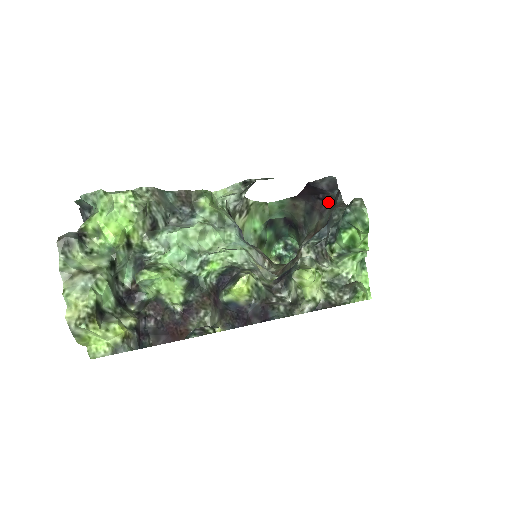
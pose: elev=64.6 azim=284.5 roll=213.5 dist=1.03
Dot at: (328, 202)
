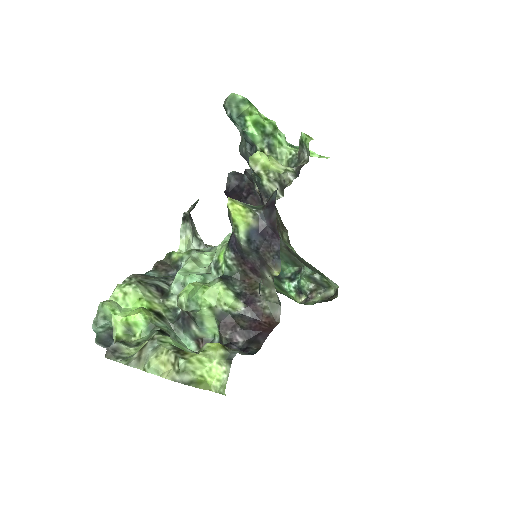
Dot at: (252, 190)
